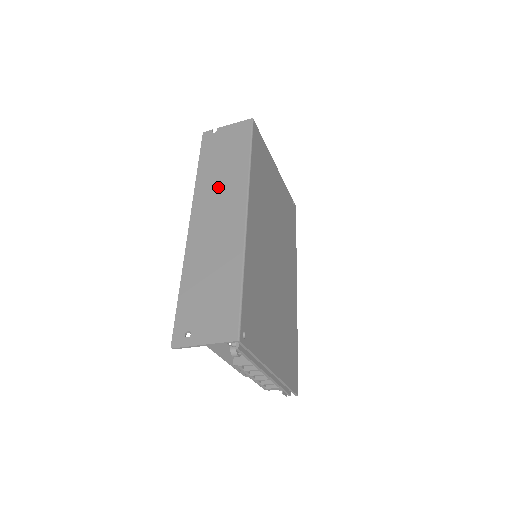
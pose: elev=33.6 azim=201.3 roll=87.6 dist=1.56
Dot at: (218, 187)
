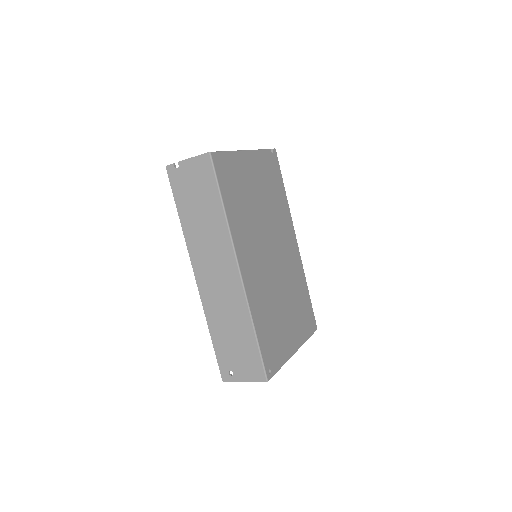
Dot at: (206, 241)
